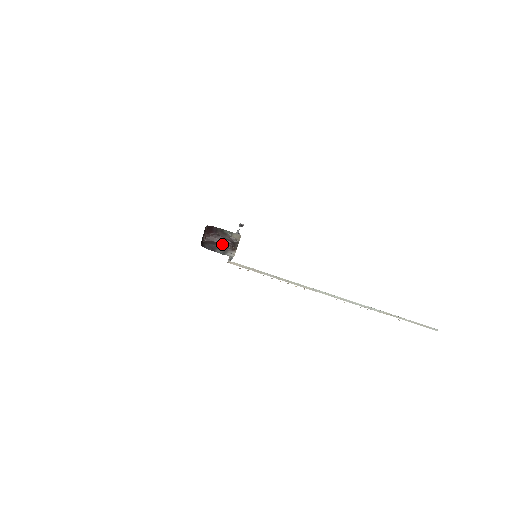
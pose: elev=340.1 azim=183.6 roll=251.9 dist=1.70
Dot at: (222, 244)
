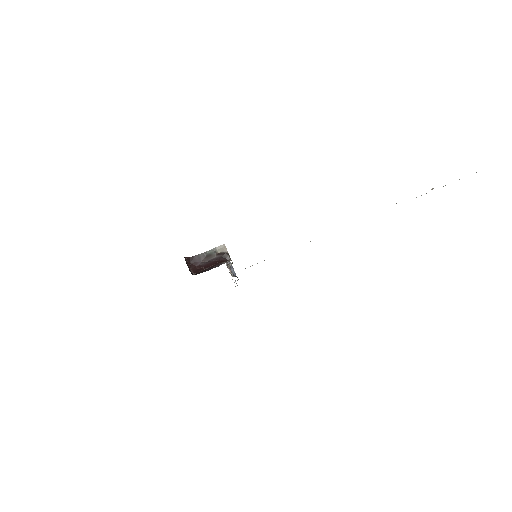
Dot at: (214, 266)
